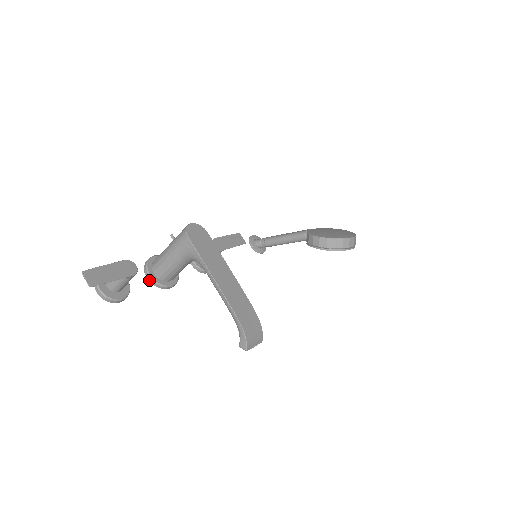
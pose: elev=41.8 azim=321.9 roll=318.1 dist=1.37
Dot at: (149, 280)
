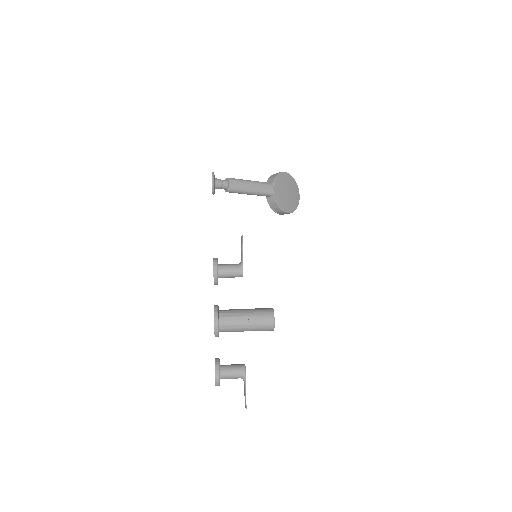
Dot at: occluded
